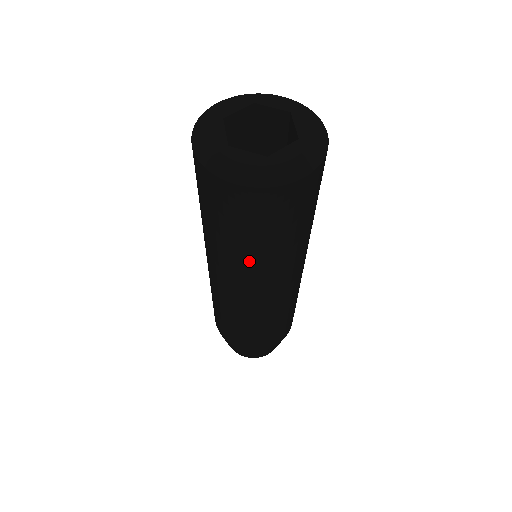
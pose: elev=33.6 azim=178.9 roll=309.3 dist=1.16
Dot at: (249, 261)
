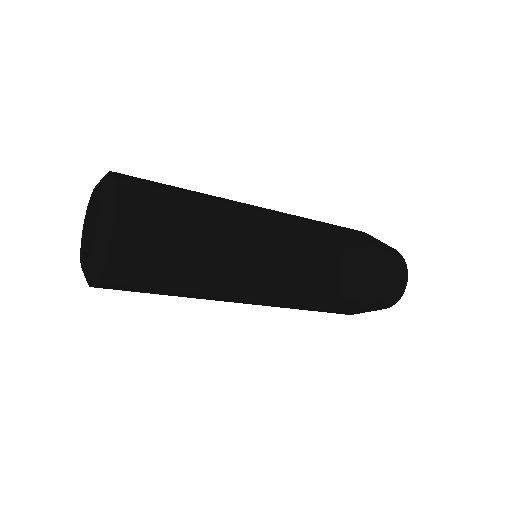
Dot at: occluded
